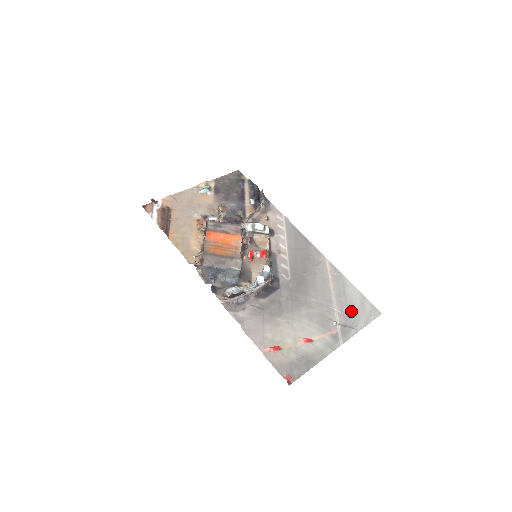
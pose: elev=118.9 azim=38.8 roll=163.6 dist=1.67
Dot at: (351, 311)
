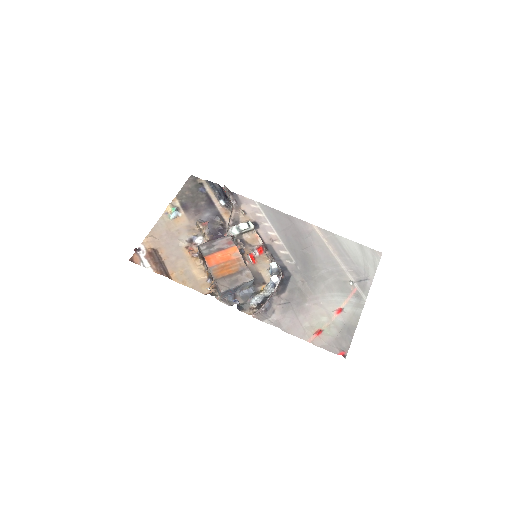
Dot at: (358, 264)
